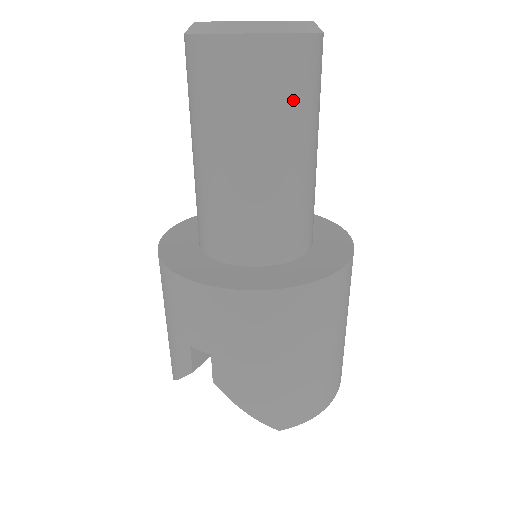
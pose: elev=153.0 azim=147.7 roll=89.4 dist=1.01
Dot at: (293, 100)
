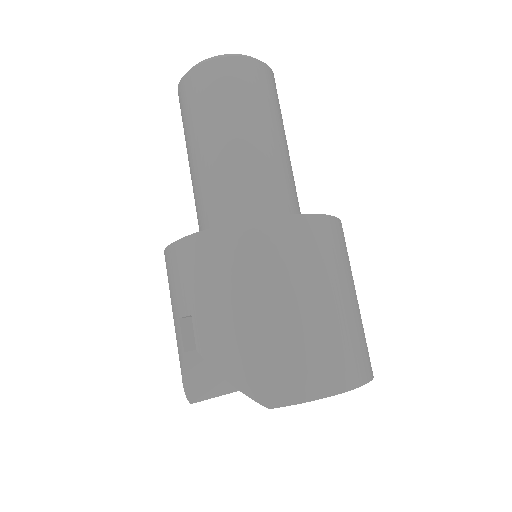
Dot at: (240, 96)
